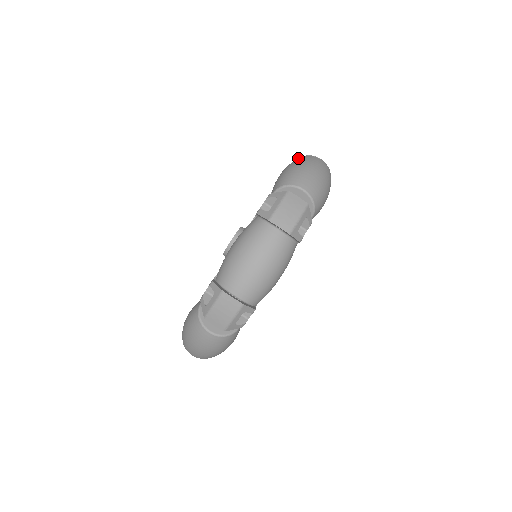
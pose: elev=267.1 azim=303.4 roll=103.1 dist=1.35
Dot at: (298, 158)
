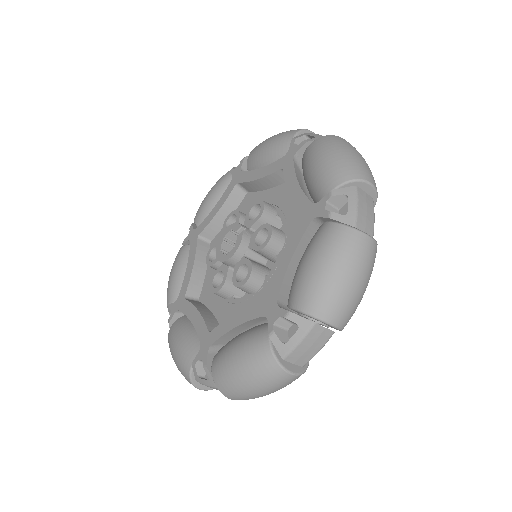
Dot at: (340, 232)
